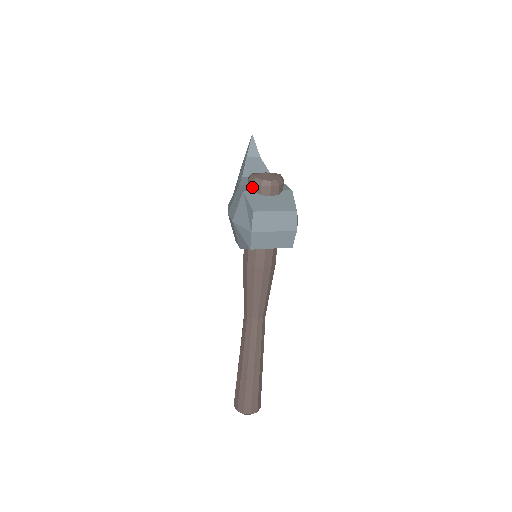
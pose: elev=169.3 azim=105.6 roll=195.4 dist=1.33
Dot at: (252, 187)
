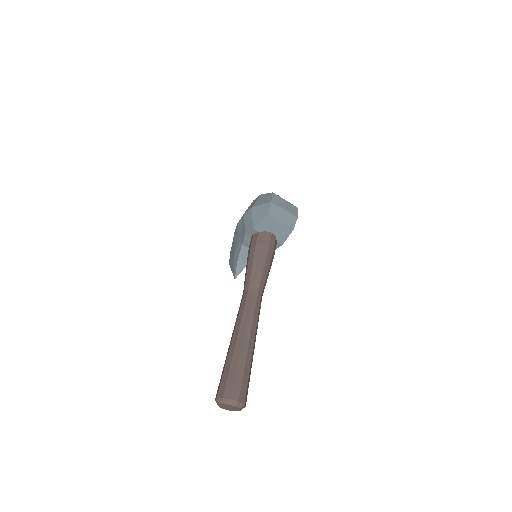
Dot at: occluded
